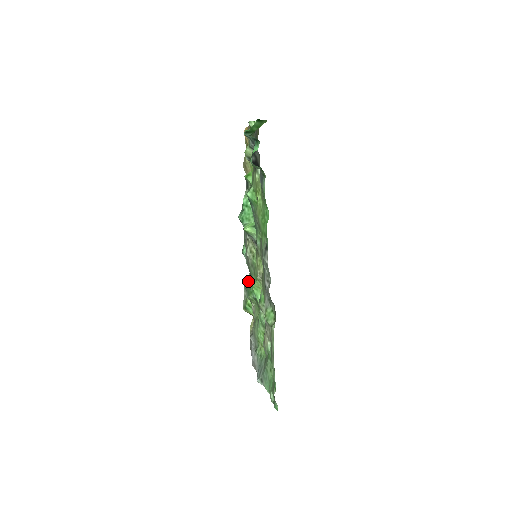
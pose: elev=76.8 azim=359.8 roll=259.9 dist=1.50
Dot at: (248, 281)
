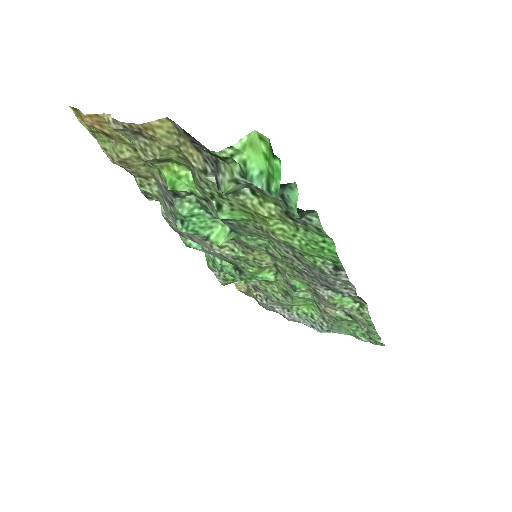
Dot at: (226, 268)
